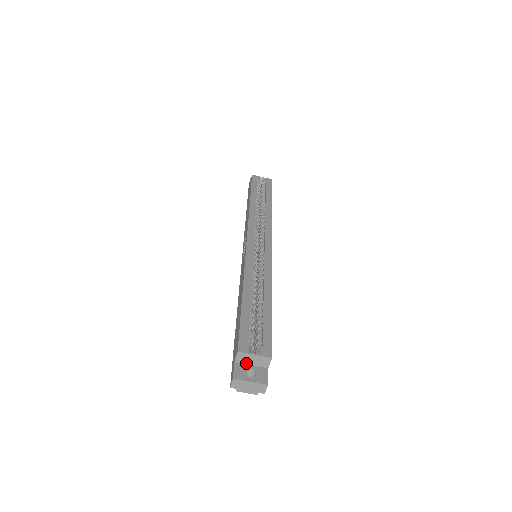
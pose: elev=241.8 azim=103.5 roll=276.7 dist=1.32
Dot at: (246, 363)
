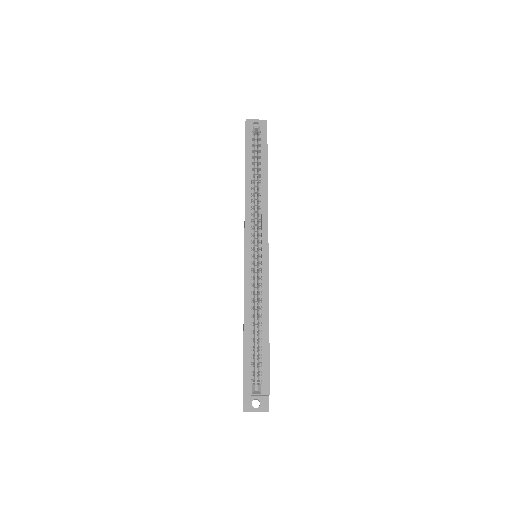
Dot at: (252, 395)
